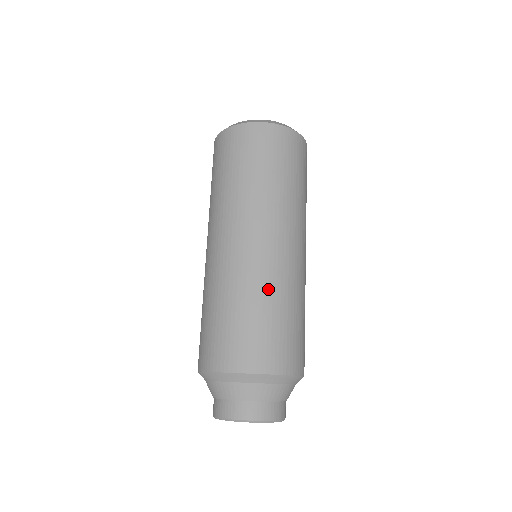
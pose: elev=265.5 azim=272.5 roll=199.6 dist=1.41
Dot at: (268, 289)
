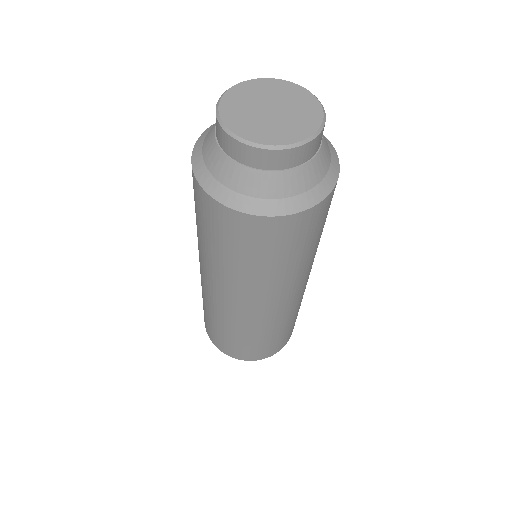
Dot at: occluded
